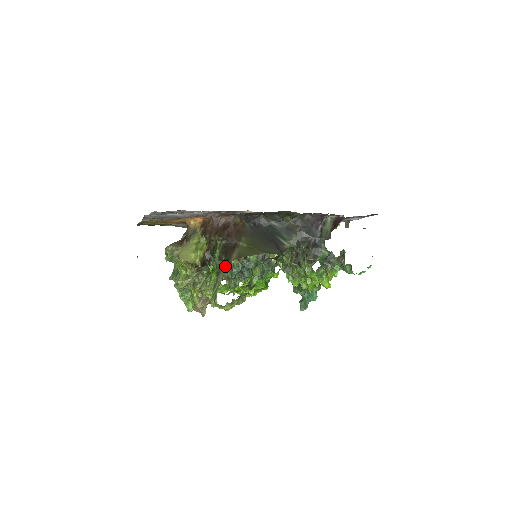
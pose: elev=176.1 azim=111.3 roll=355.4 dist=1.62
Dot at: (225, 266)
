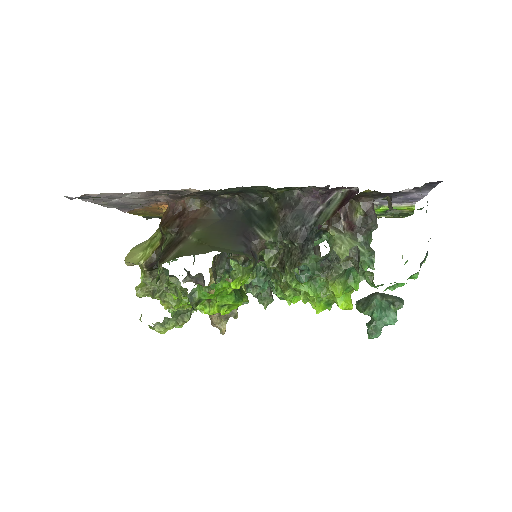
Dot at: (162, 270)
